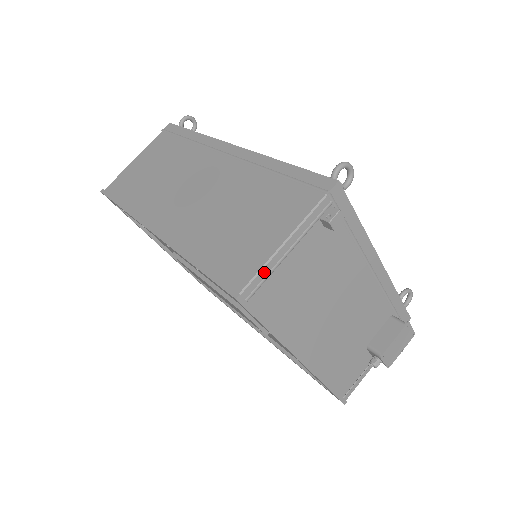
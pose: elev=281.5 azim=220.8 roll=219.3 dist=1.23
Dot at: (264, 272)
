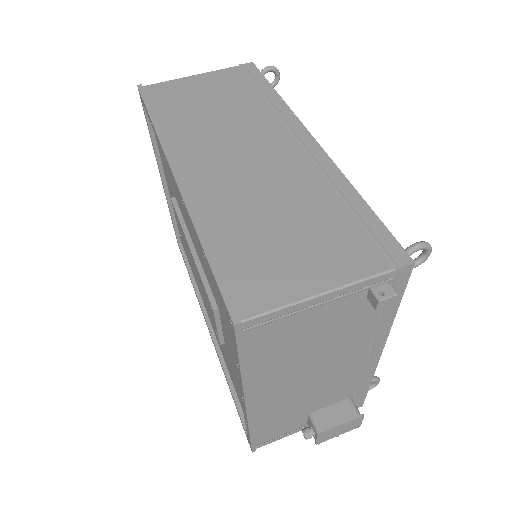
Dot at: (280, 312)
